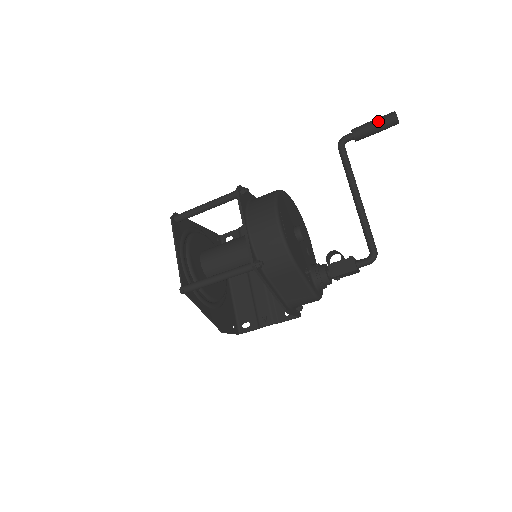
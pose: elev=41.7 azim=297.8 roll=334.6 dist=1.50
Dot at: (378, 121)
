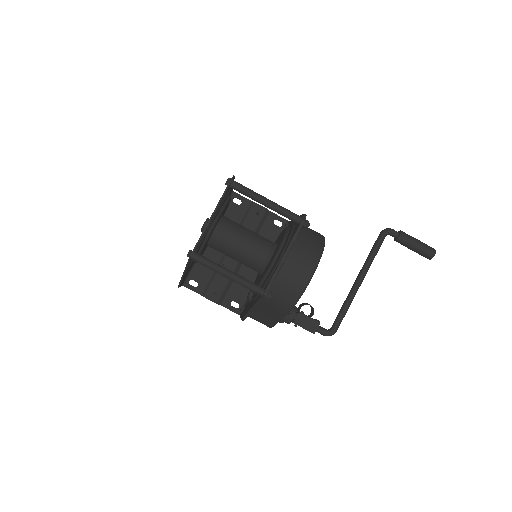
Dot at: (422, 247)
